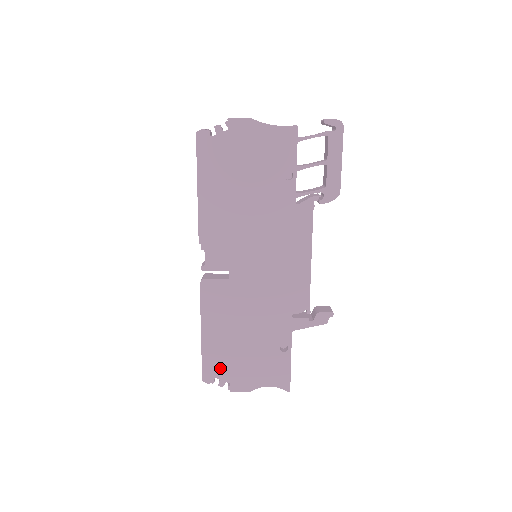
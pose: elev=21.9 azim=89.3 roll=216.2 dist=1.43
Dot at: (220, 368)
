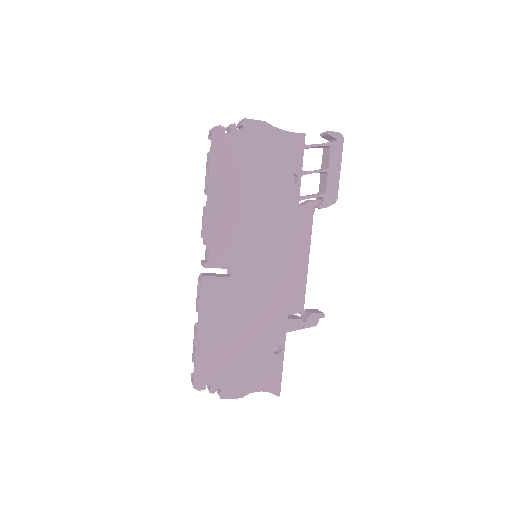
Dot at: (213, 373)
